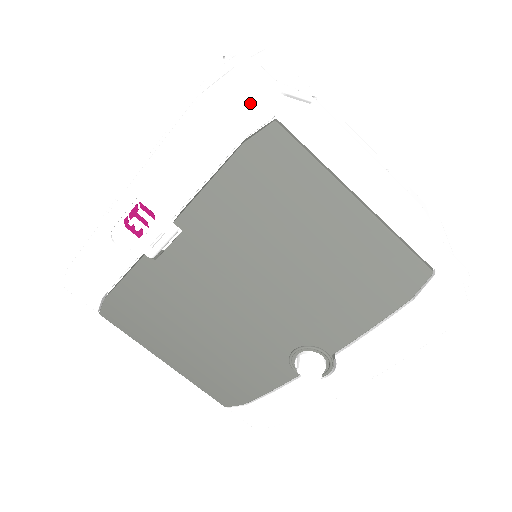
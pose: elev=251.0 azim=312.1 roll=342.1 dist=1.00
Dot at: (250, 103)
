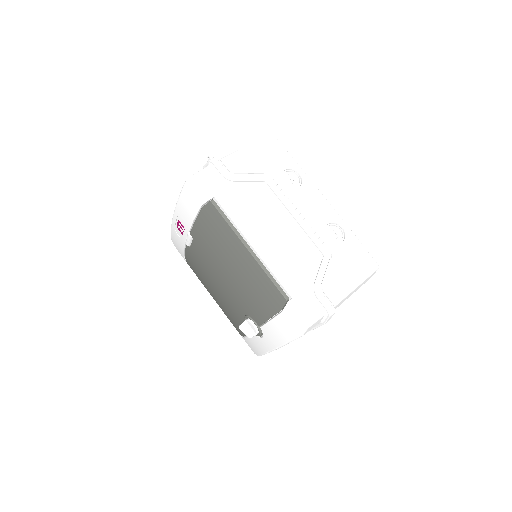
Dot at: (201, 190)
